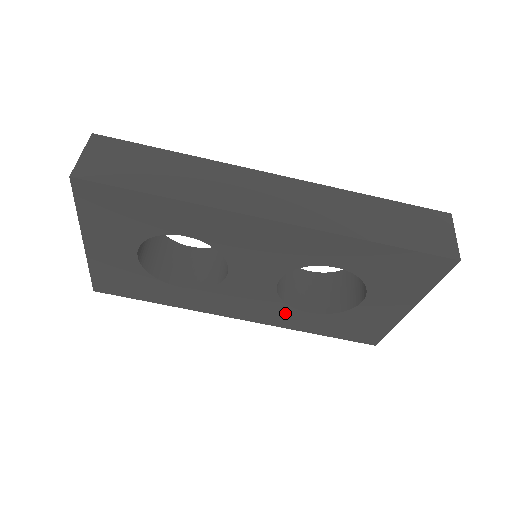
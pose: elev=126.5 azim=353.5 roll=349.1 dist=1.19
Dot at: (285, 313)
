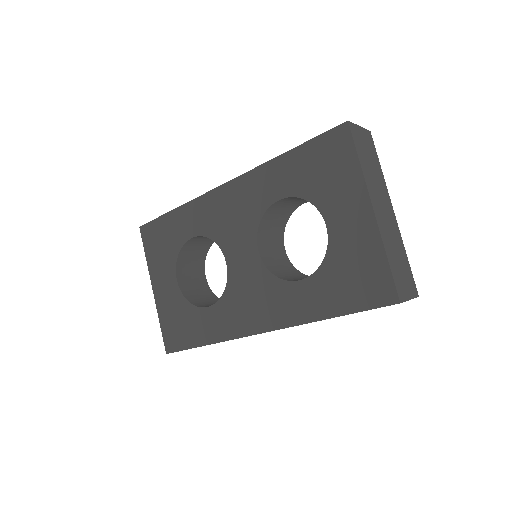
Dot at: (286, 295)
